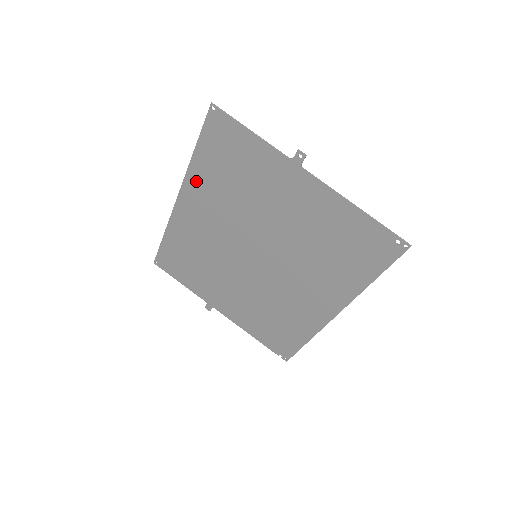
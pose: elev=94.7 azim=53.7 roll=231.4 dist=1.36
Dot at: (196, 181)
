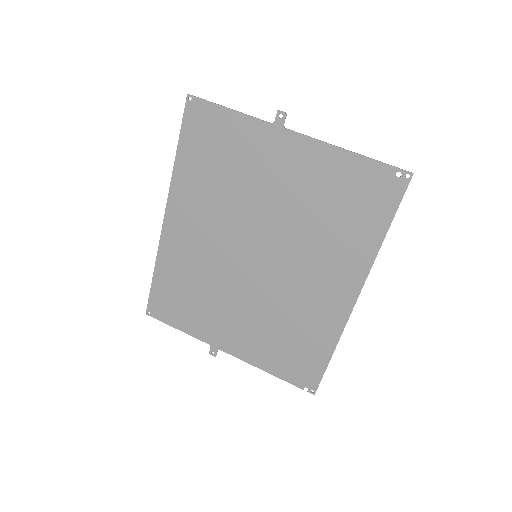
Dot at: (182, 187)
